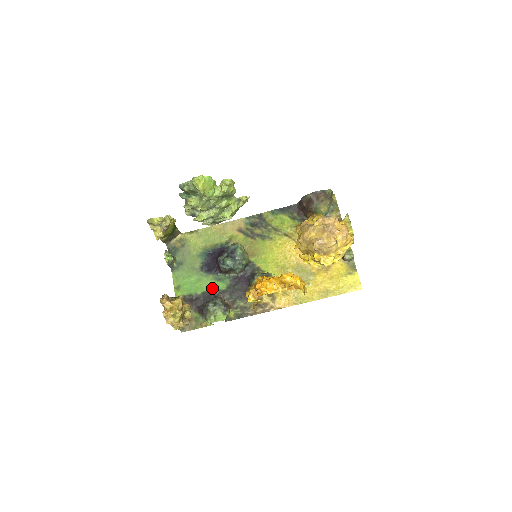
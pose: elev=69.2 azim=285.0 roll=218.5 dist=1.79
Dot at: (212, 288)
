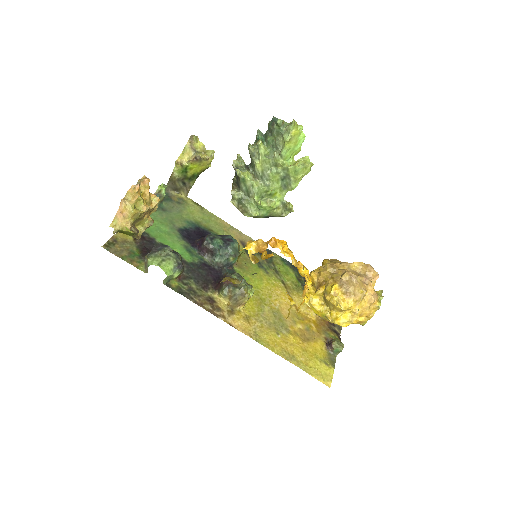
Dot at: (175, 249)
